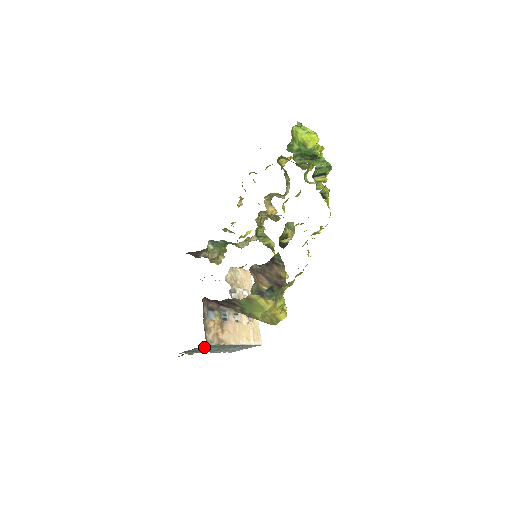
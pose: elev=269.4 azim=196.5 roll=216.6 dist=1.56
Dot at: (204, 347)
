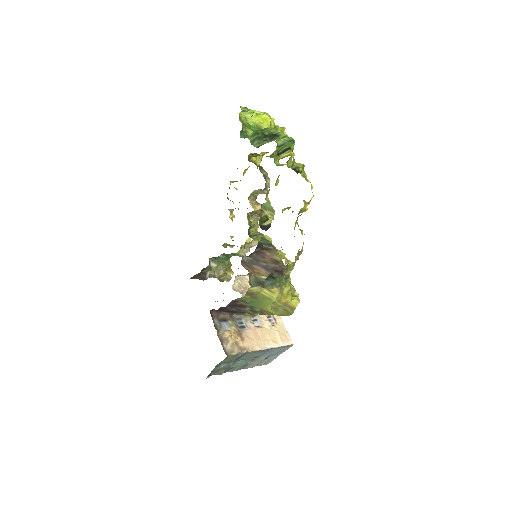
Dot at: (227, 360)
